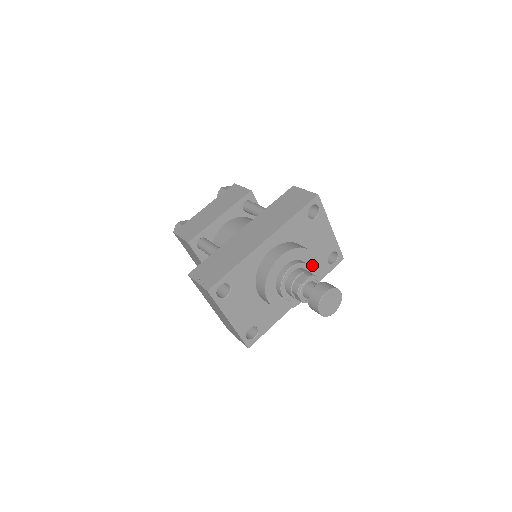
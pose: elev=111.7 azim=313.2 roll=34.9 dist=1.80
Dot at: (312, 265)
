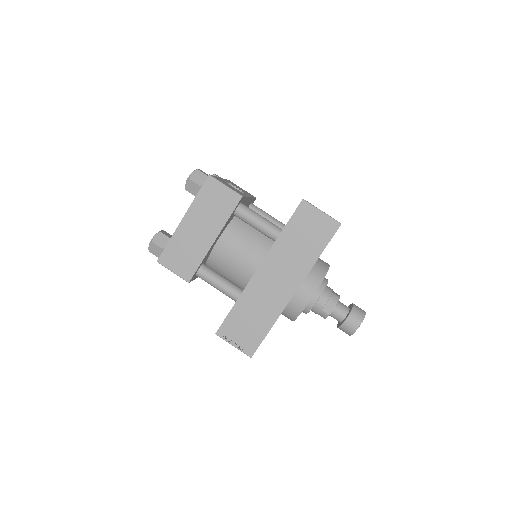
Dot at: occluded
